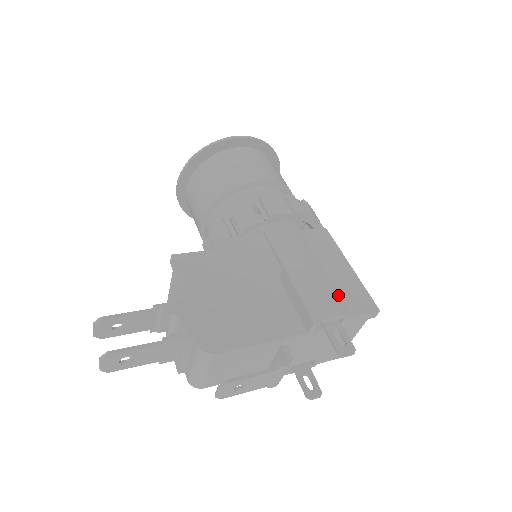
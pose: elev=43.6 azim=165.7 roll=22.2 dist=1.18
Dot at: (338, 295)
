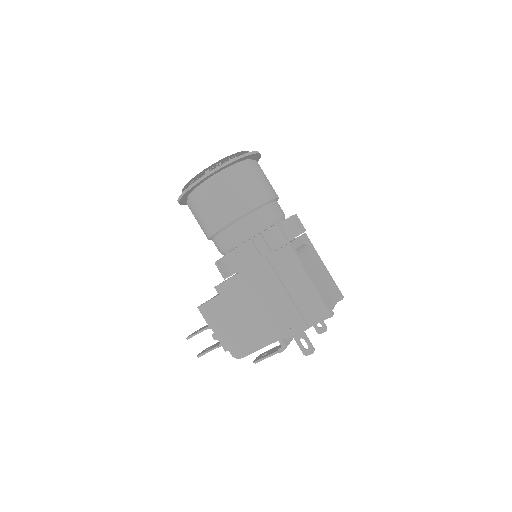
Dot at: (299, 314)
